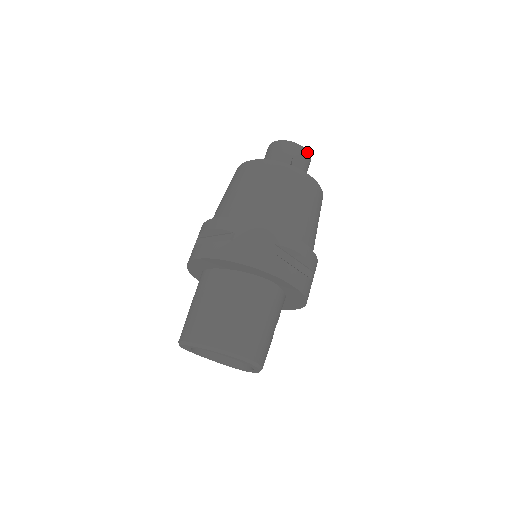
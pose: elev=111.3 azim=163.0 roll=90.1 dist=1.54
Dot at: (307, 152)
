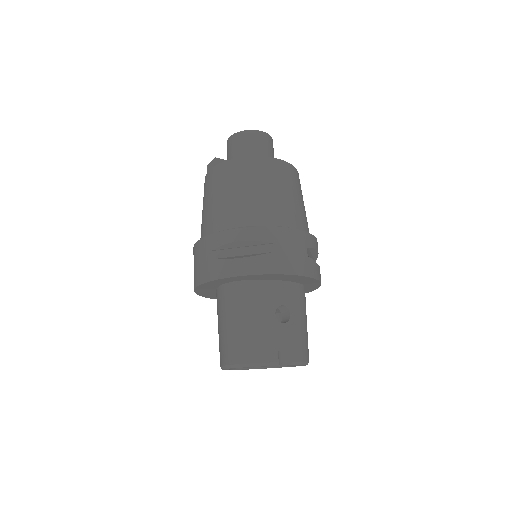
Dot at: (247, 131)
